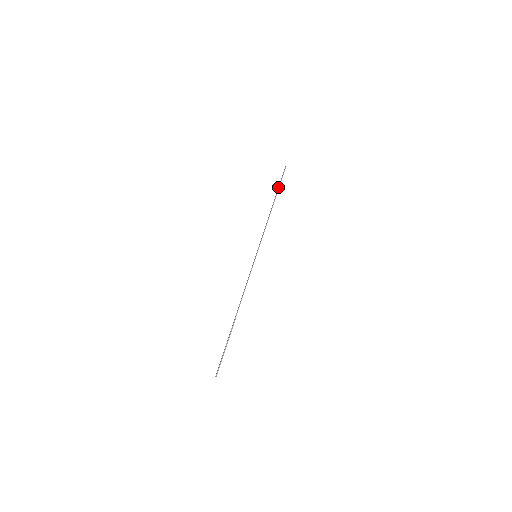
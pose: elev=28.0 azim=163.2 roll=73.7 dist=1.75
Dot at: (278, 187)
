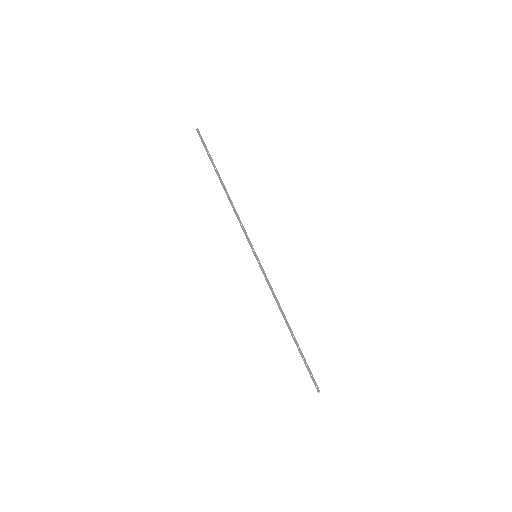
Dot at: (212, 161)
